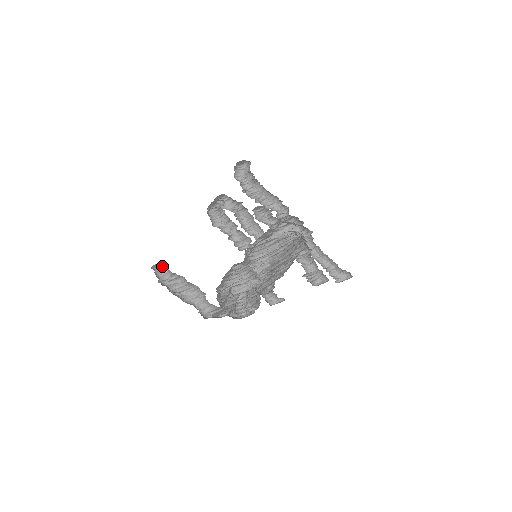
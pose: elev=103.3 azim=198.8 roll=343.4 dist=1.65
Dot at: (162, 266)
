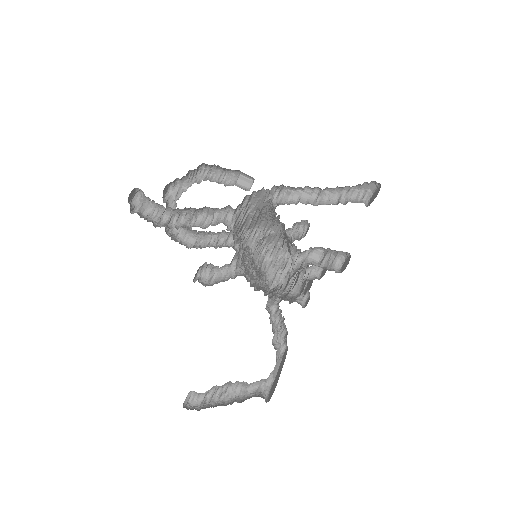
Dot at: (190, 391)
